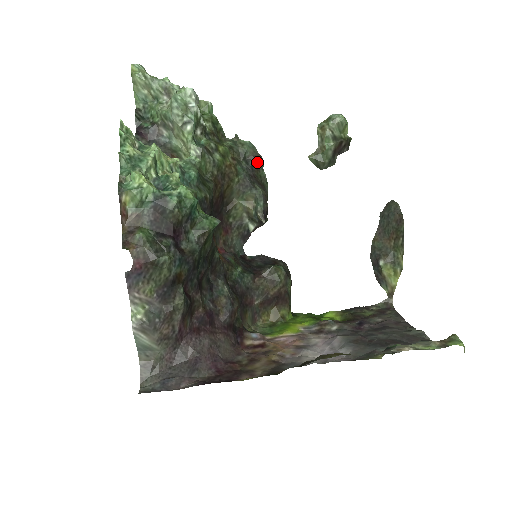
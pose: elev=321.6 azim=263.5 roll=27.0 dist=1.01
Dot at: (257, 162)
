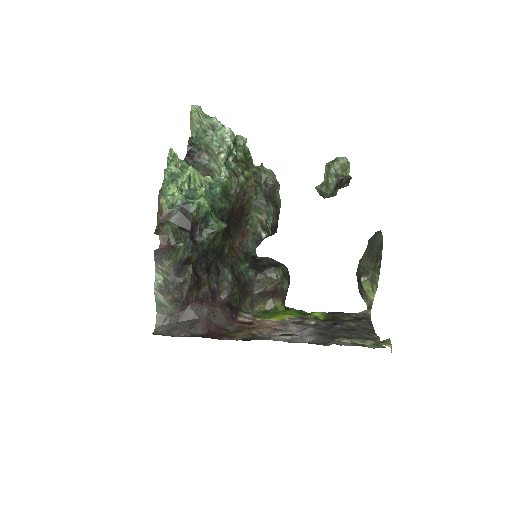
Dot at: (274, 186)
